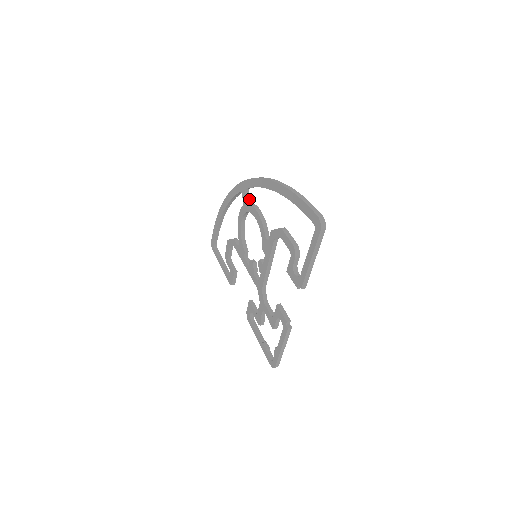
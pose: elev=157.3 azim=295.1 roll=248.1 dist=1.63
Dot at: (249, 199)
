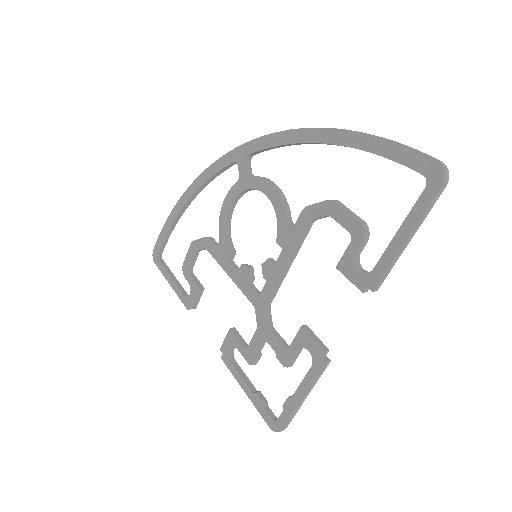
Dot at: (250, 171)
